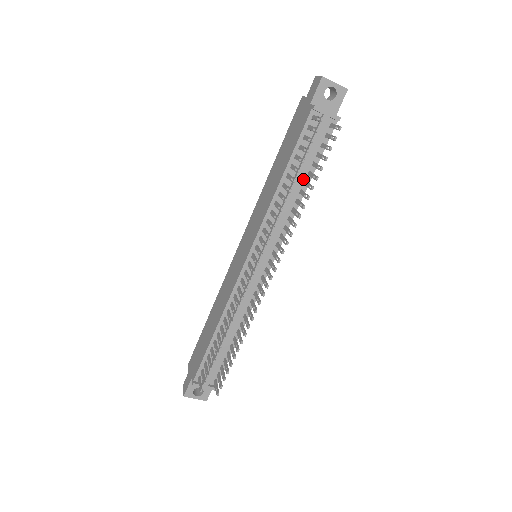
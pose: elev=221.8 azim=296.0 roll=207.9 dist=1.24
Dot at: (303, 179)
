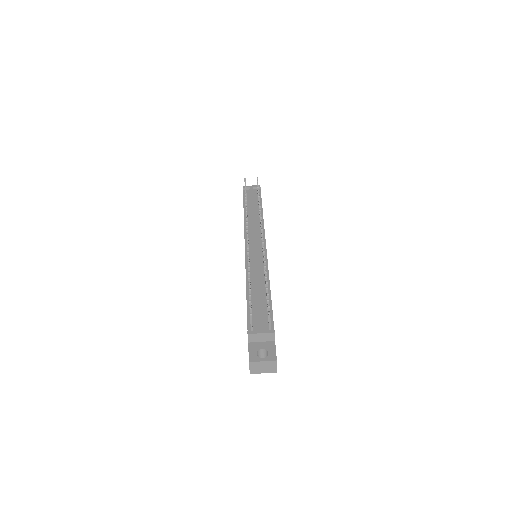
Dot at: (257, 209)
